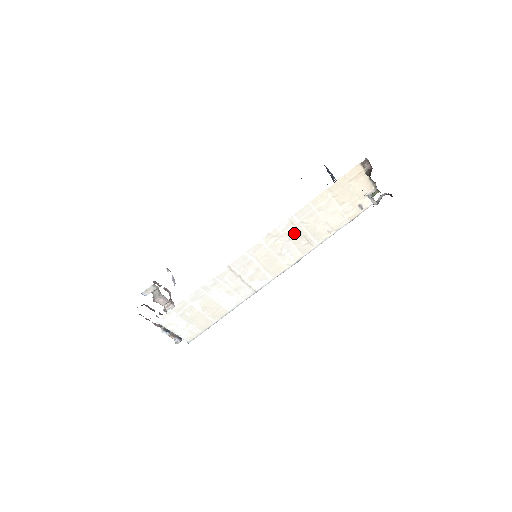
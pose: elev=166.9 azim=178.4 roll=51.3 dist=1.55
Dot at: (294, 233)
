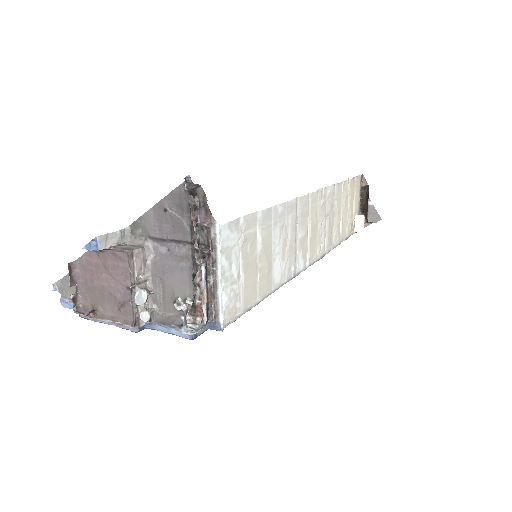
Dot at: (330, 210)
